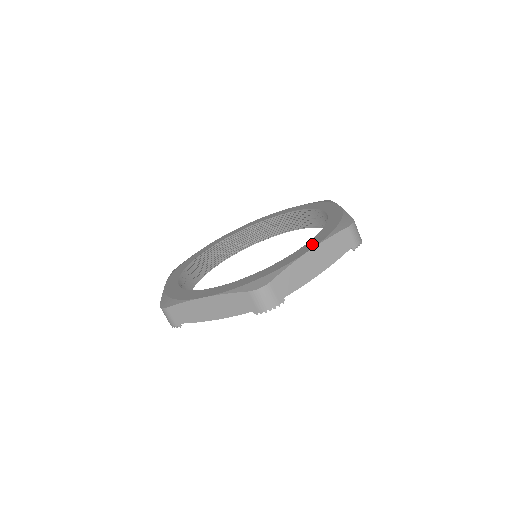
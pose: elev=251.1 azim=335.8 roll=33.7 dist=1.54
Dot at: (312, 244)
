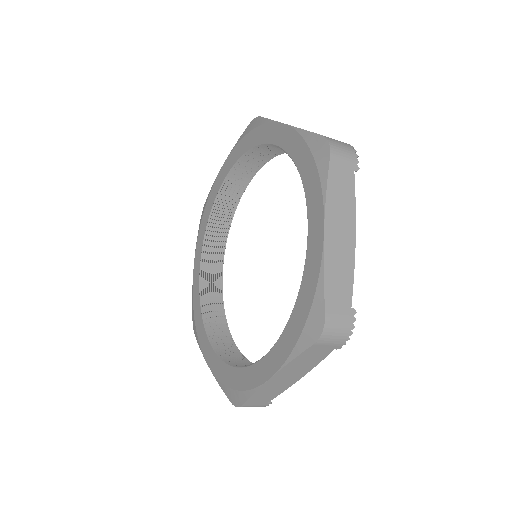
Dot at: (316, 219)
